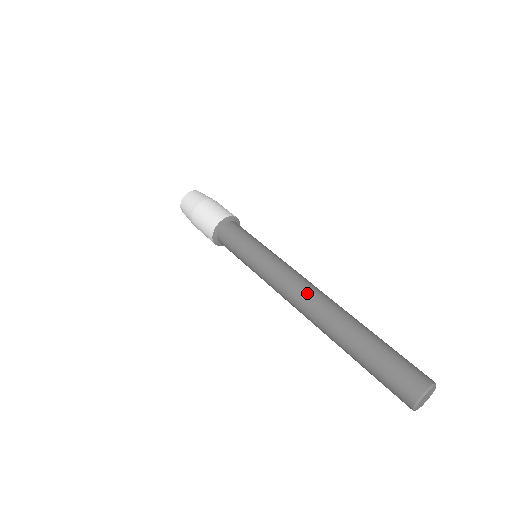
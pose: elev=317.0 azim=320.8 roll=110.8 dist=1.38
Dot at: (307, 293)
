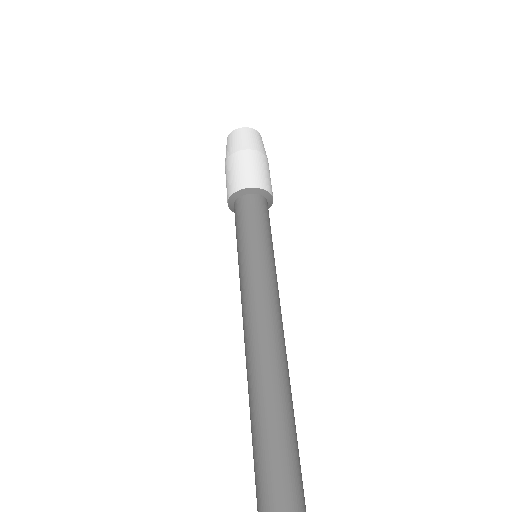
Dot at: (246, 356)
